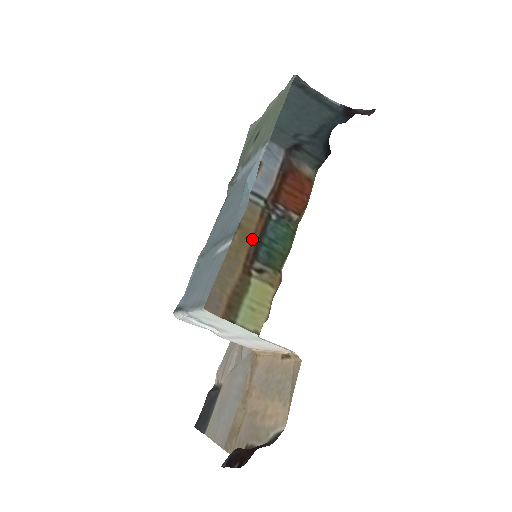
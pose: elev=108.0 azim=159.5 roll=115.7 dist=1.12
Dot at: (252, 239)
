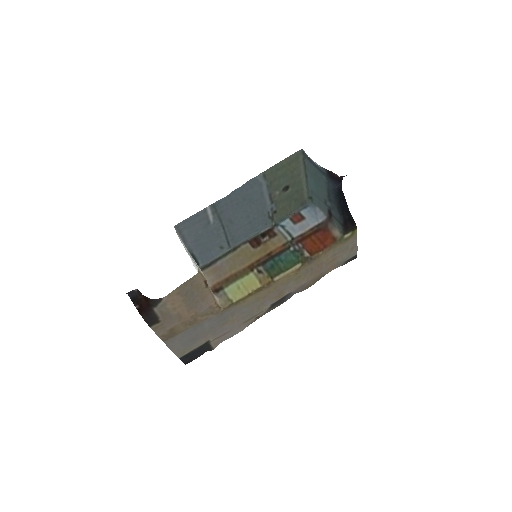
Dot at: (268, 254)
